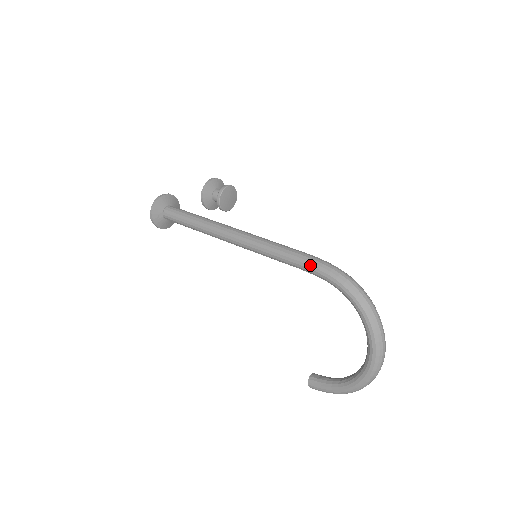
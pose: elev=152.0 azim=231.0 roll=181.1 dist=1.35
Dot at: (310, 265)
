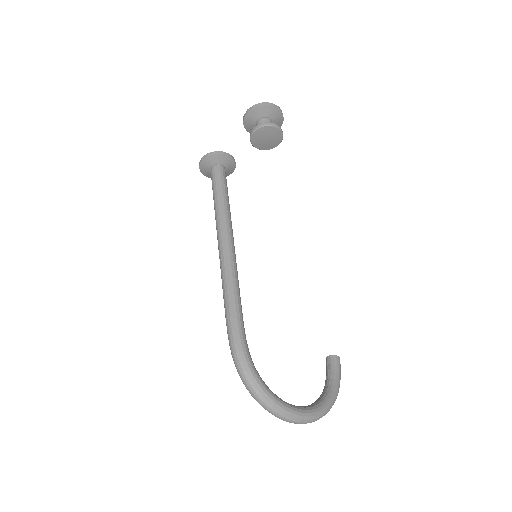
Dot at: (228, 336)
